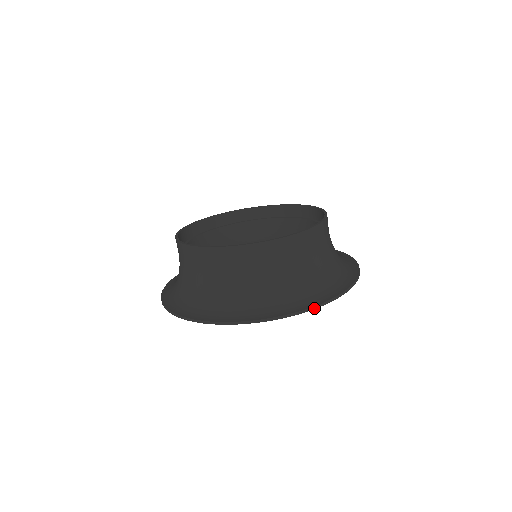
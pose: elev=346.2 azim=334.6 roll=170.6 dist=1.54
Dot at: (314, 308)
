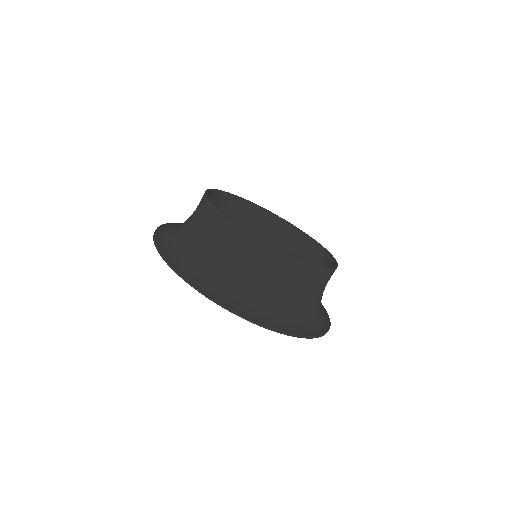
Dot at: (237, 314)
